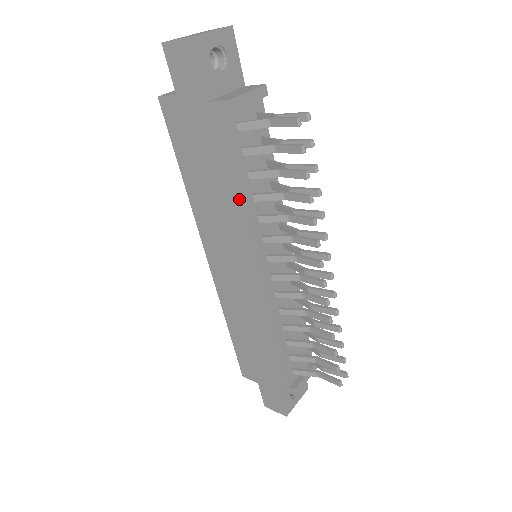
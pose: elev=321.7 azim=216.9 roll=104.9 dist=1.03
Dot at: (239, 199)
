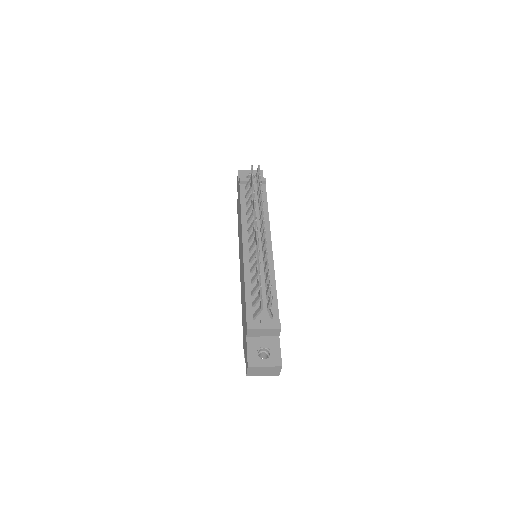
Dot at: occluded
